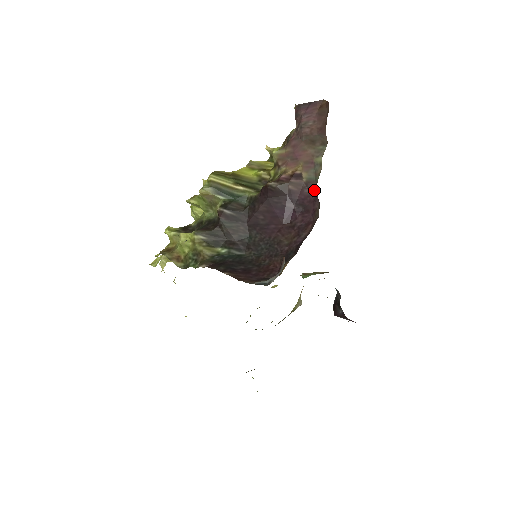
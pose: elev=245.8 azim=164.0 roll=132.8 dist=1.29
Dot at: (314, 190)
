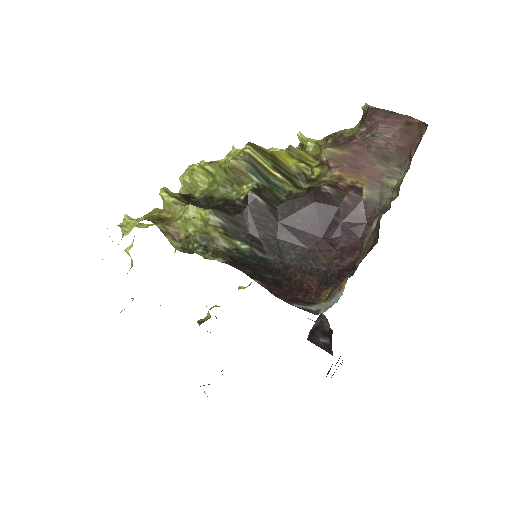
Dot at: (374, 213)
